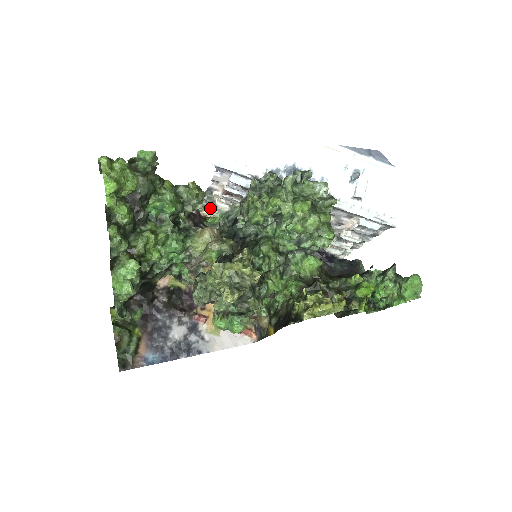
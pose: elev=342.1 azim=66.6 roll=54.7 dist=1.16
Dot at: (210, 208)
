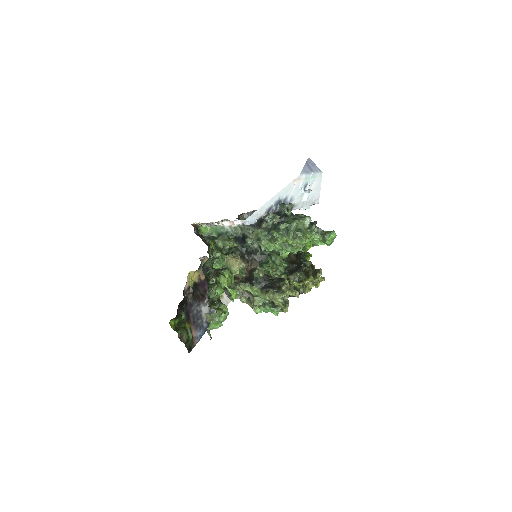
Dot at: (204, 224)
